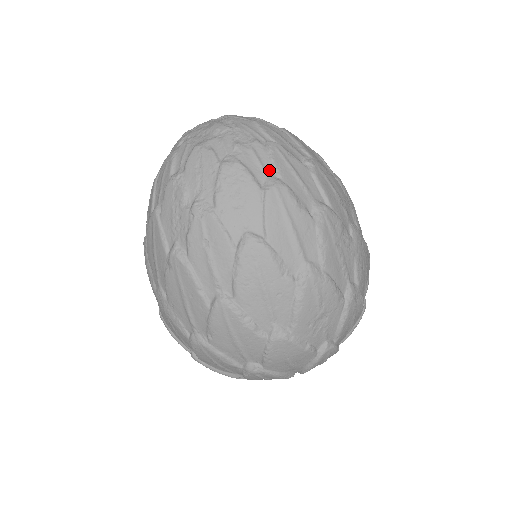
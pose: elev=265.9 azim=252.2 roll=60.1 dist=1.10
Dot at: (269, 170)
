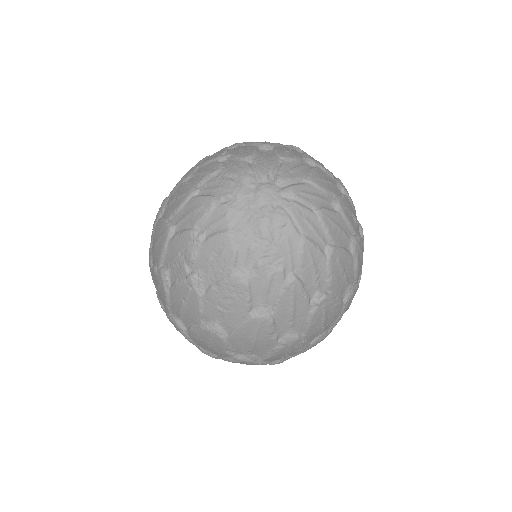
Dot at: (270, 301)
